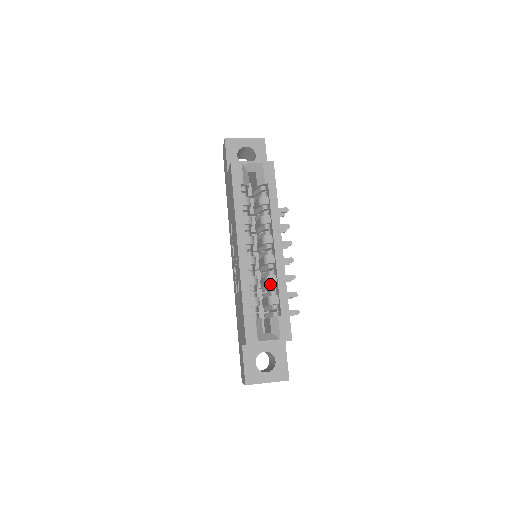
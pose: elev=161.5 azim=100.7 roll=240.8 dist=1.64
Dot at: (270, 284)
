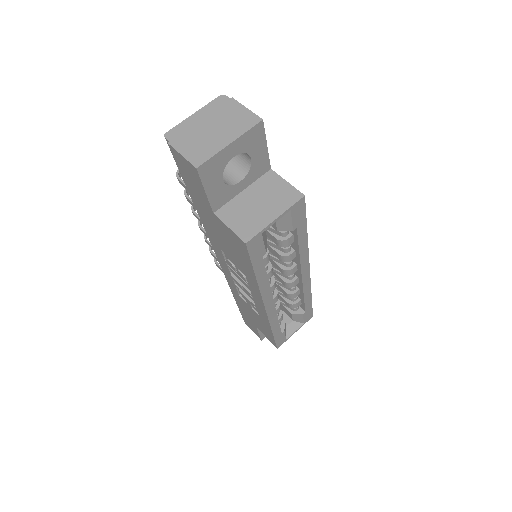
Dot at: (292, 296)
